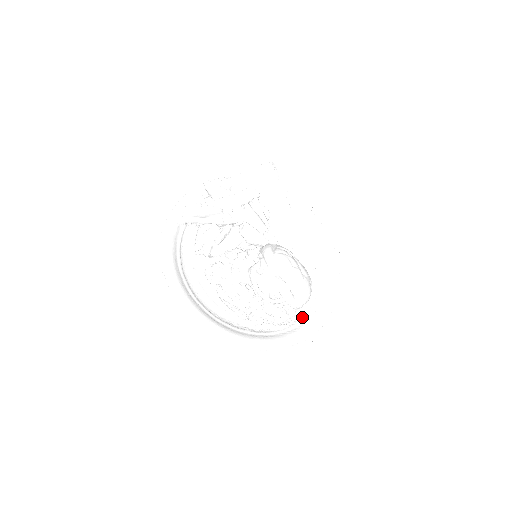
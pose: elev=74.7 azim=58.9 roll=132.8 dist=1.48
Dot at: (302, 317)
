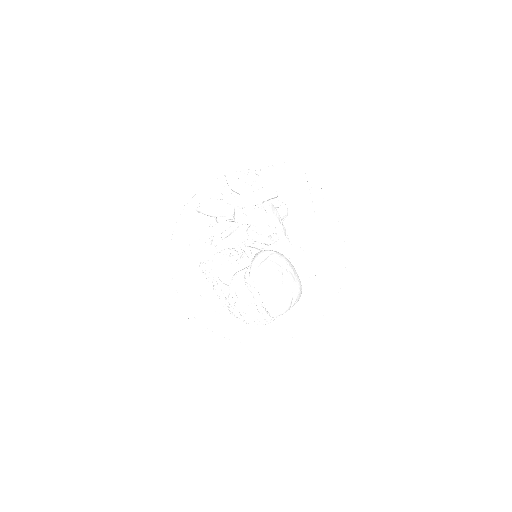
Dot at: (287, 319)
